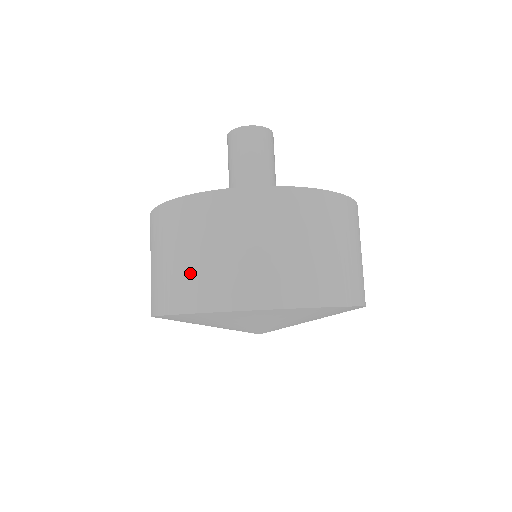
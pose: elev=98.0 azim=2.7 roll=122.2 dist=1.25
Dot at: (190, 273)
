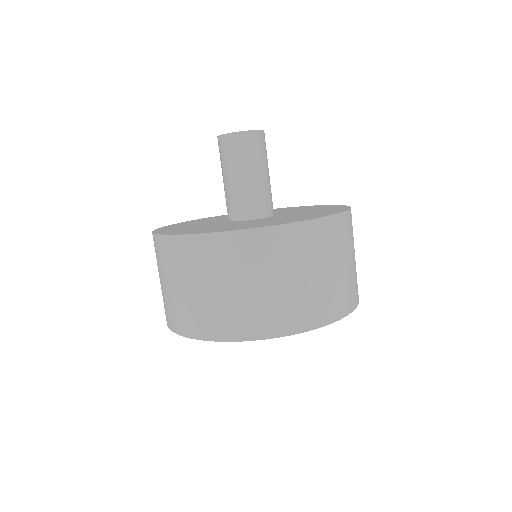
Dot at: (172, 302)
